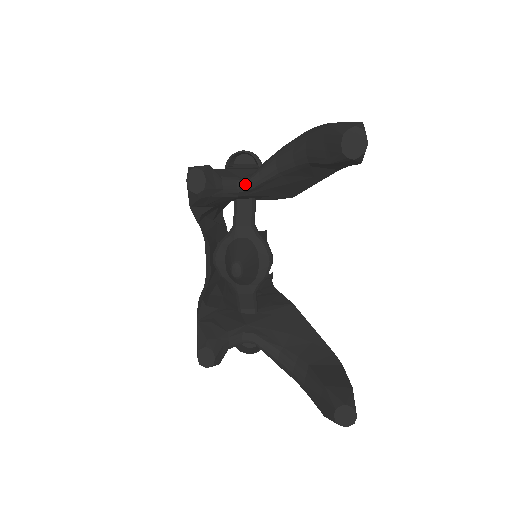
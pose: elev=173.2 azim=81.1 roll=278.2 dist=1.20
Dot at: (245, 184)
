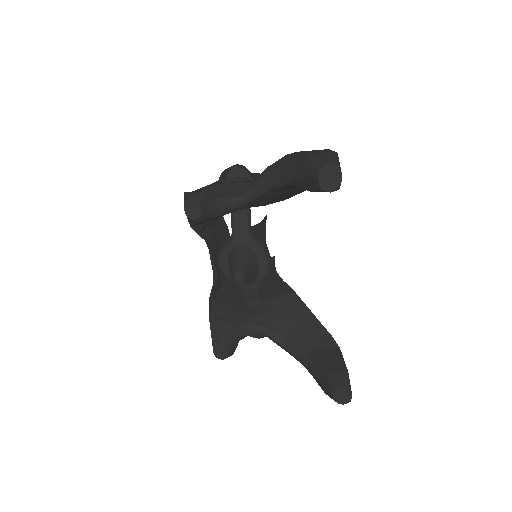
Dot at: (238, 202)
